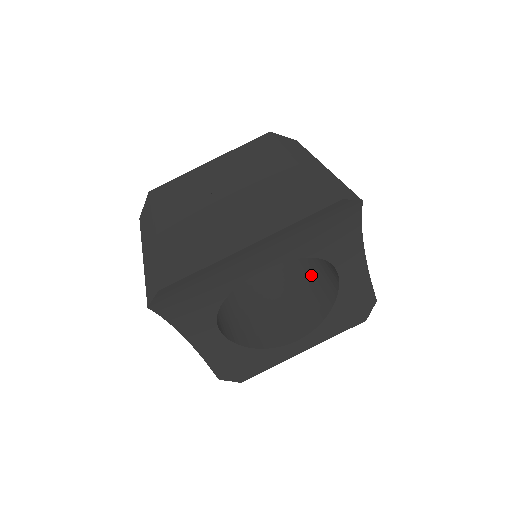
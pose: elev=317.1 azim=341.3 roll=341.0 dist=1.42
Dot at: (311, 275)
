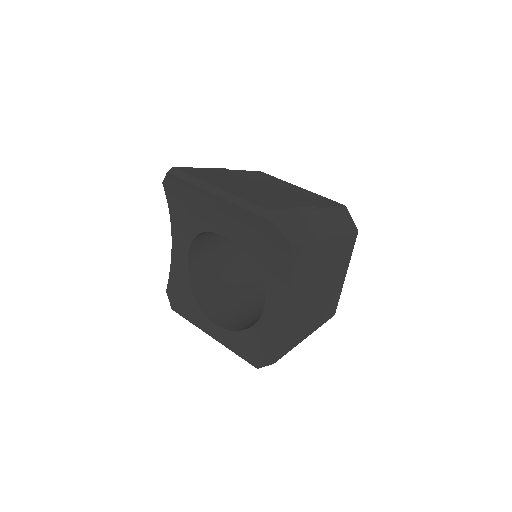
Dot at: occluded
